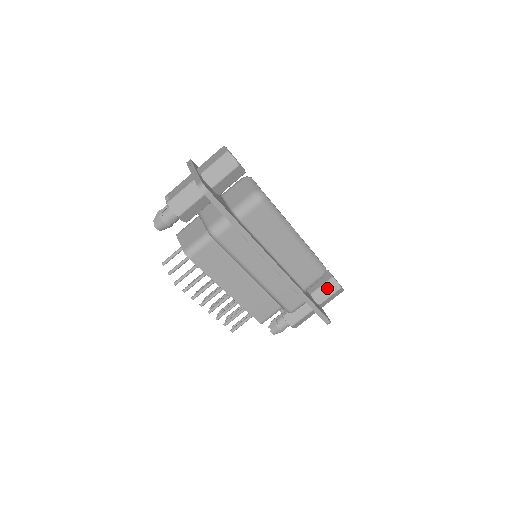
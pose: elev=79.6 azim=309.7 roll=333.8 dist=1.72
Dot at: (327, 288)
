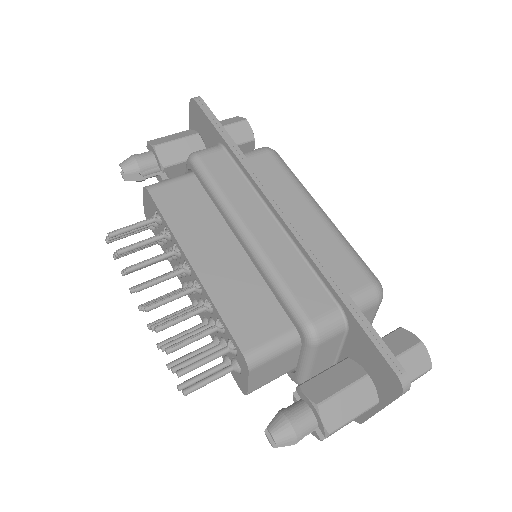
Dot at: (392, 341)
